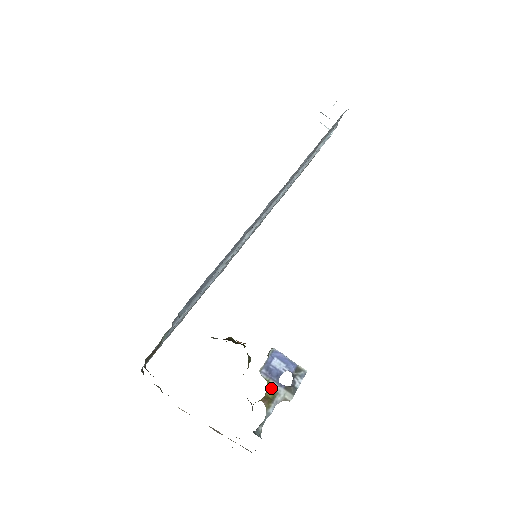
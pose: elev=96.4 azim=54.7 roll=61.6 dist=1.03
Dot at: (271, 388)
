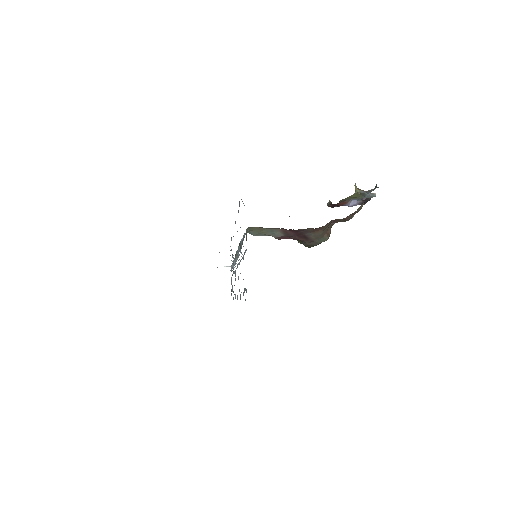
Dot at: occluded
